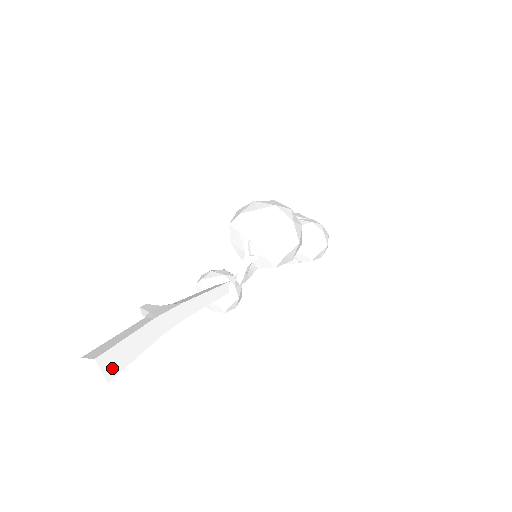
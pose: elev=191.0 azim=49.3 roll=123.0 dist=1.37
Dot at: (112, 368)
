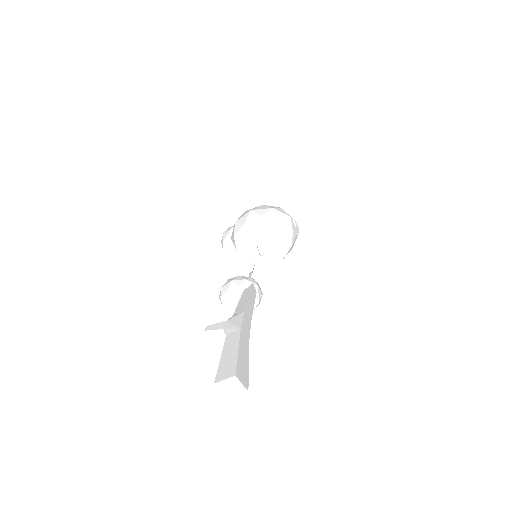
Dot at: (244, 379)
